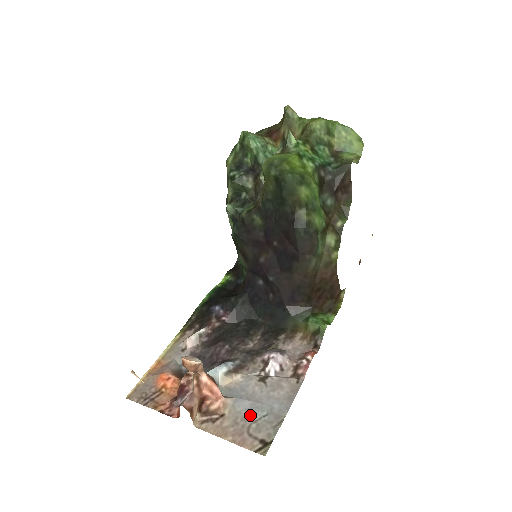
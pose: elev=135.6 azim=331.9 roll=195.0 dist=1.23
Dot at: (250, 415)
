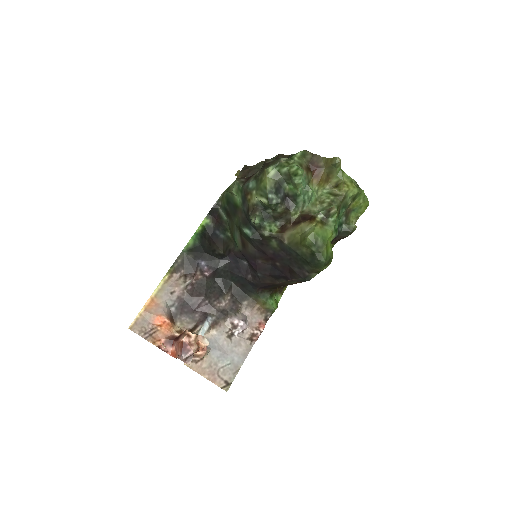
Dot at: (220, 362)
